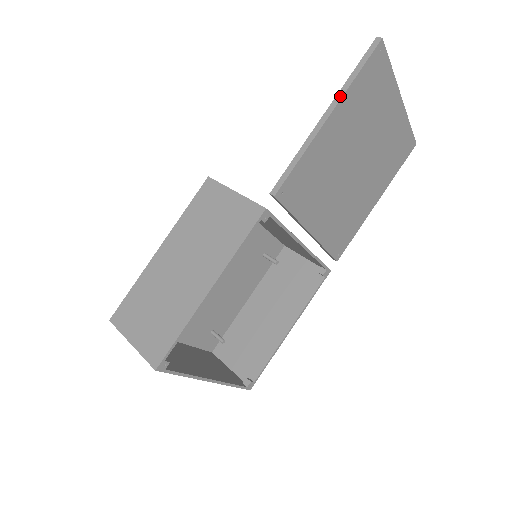
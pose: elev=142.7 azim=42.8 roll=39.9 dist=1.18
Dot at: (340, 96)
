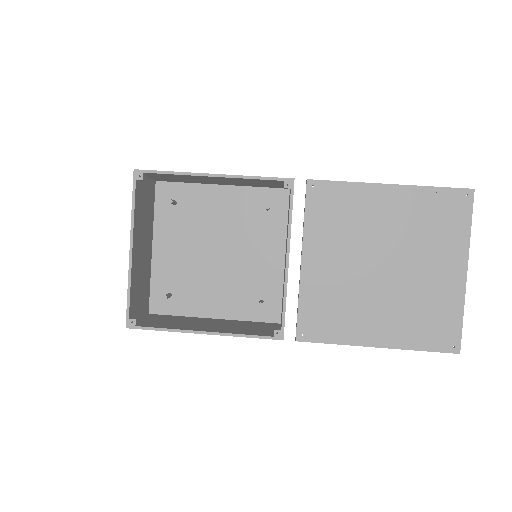
Dot at: (410, 185)
